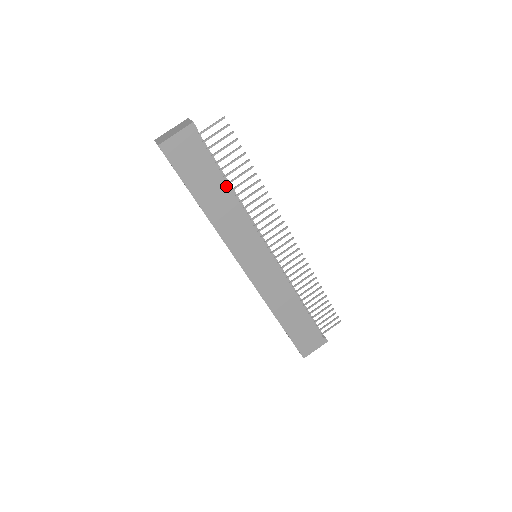
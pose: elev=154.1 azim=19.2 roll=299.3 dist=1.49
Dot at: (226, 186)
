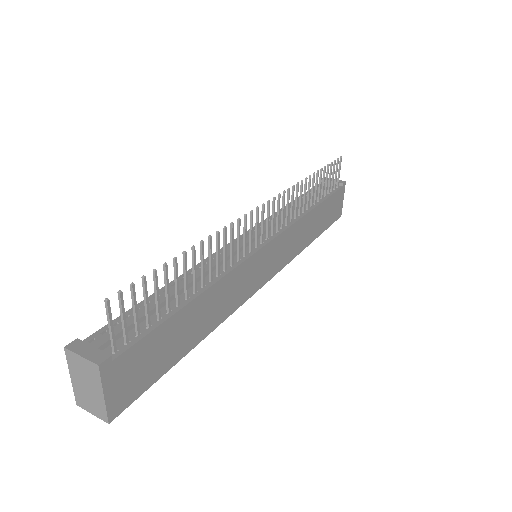
Dot at: (191, 304)
